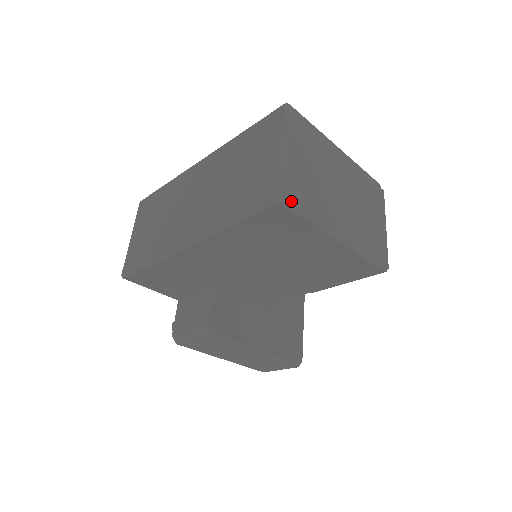
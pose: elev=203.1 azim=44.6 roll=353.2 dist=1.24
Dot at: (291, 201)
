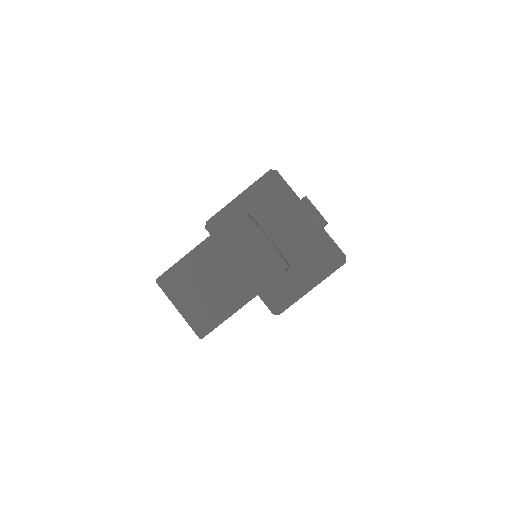
Dot at: (205, 332)
